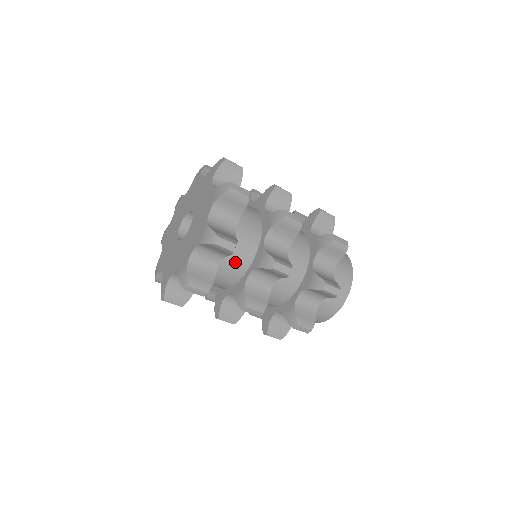
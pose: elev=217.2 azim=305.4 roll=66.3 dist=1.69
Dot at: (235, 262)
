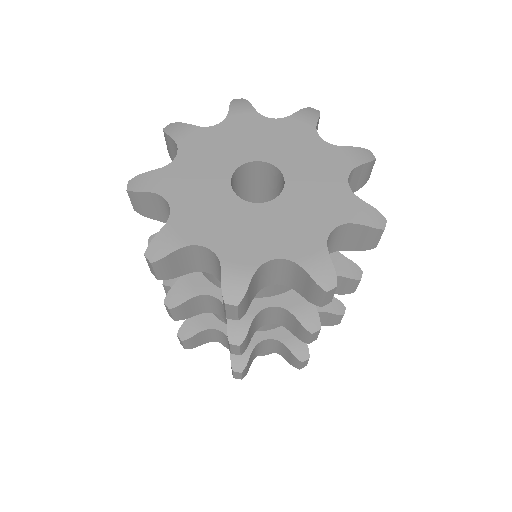
Dot at: occluded
